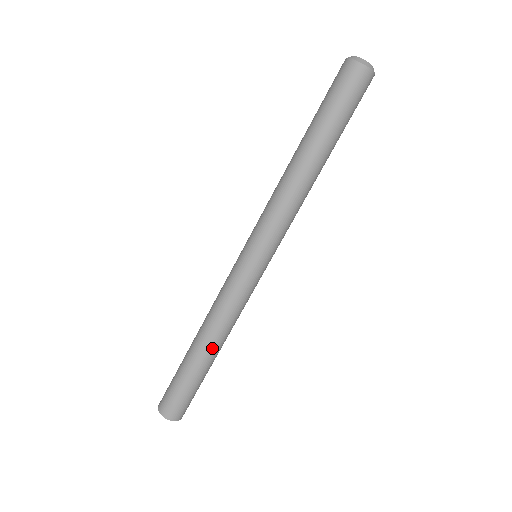
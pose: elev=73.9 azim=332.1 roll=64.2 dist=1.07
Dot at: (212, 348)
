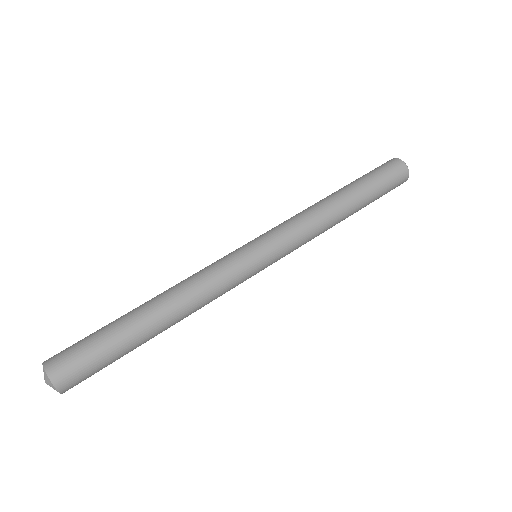
Dot at: (160, 309)
